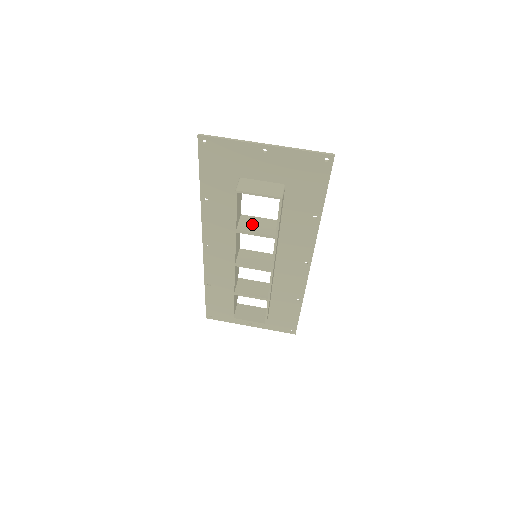
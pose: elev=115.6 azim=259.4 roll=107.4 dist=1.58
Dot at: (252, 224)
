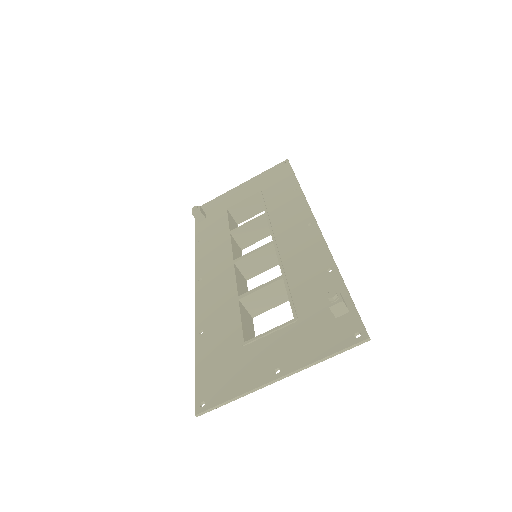
Dot at: (261, 302)
